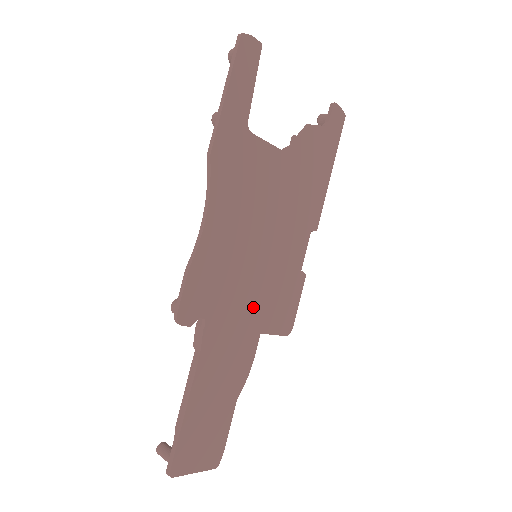
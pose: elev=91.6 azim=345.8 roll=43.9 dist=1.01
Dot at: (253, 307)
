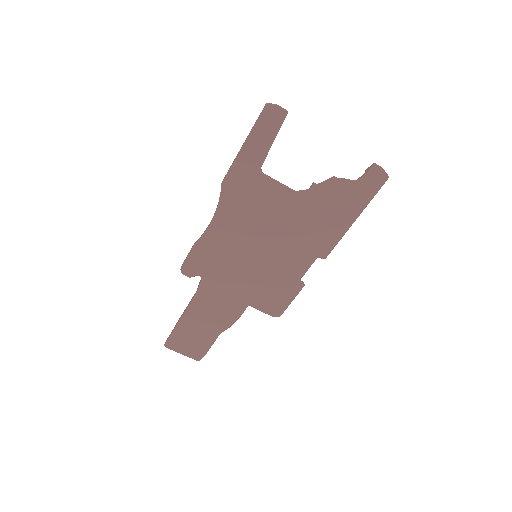
Dot at: (244, 287)
